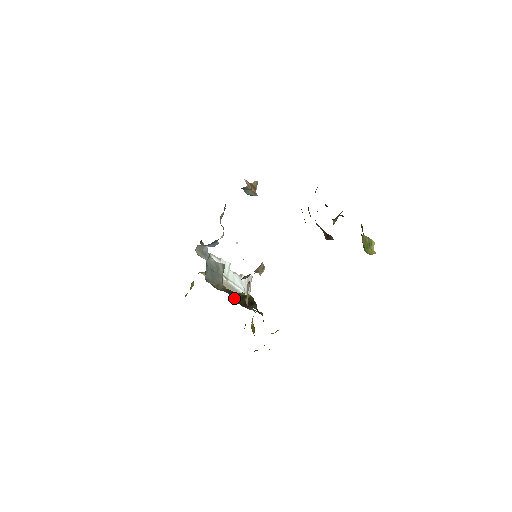
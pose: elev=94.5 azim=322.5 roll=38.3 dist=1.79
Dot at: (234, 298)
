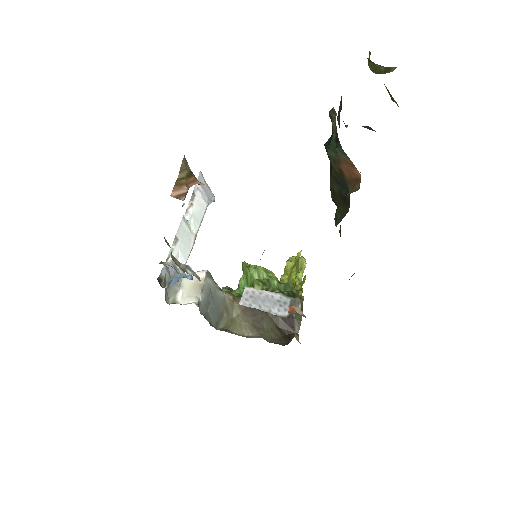
Dot at: (270, 329)
